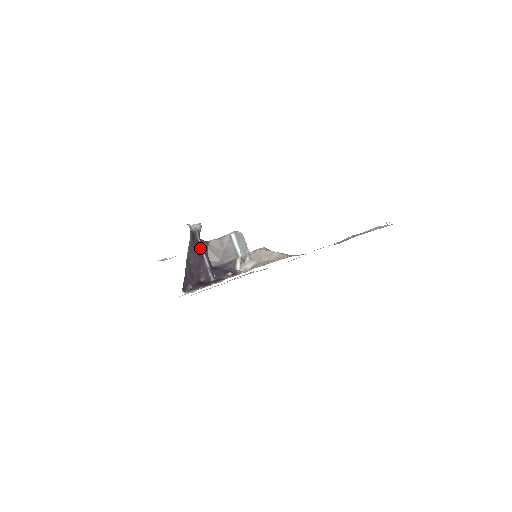
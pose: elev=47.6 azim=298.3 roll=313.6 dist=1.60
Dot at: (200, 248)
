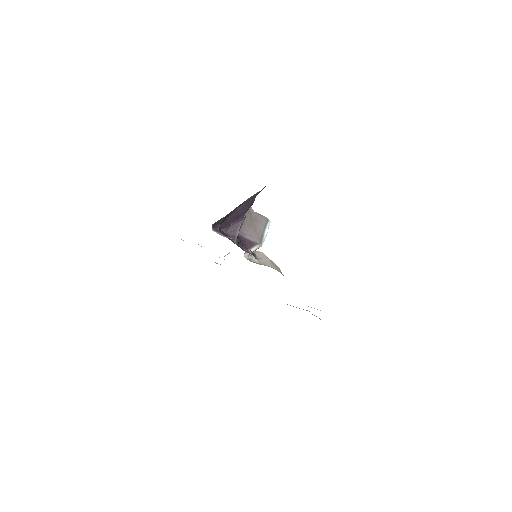
Dot at: occluded
